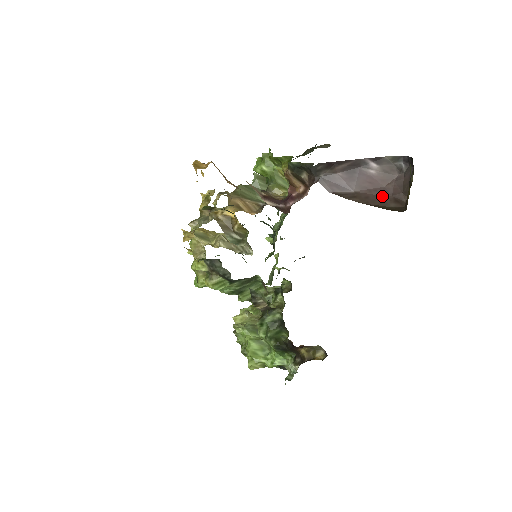
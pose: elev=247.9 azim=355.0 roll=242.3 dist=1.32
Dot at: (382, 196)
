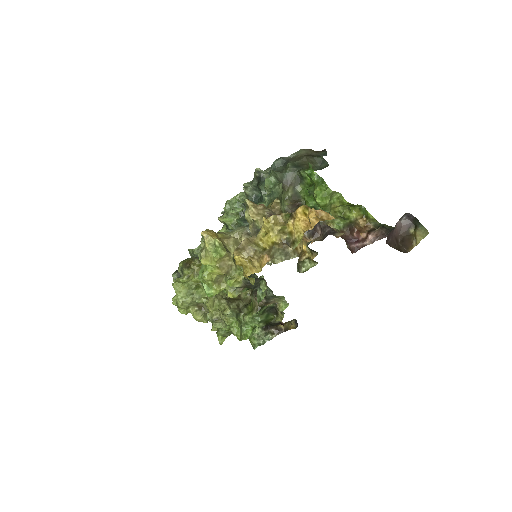
Dot at: (393, 238)
